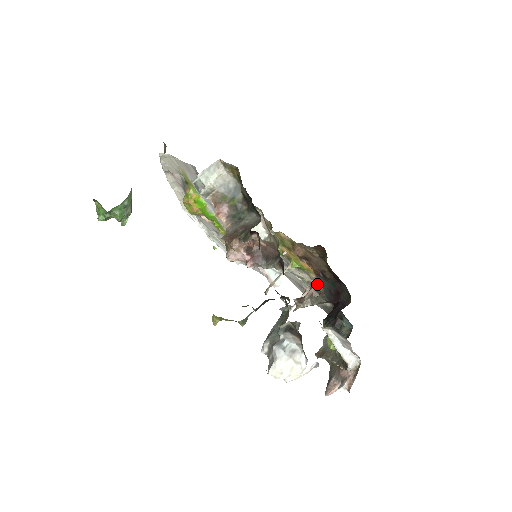
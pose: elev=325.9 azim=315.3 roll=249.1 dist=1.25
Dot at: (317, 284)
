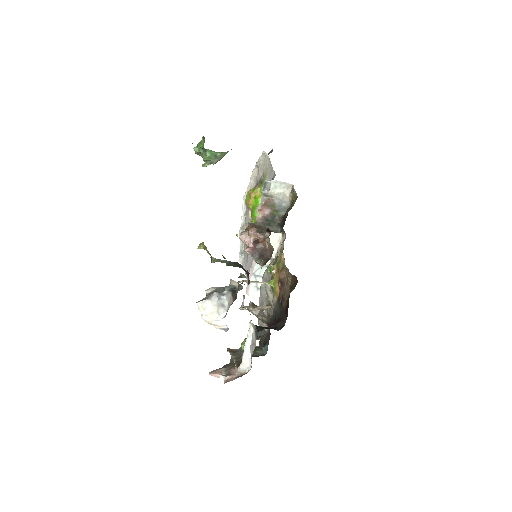
Dot at: (273, 307)
